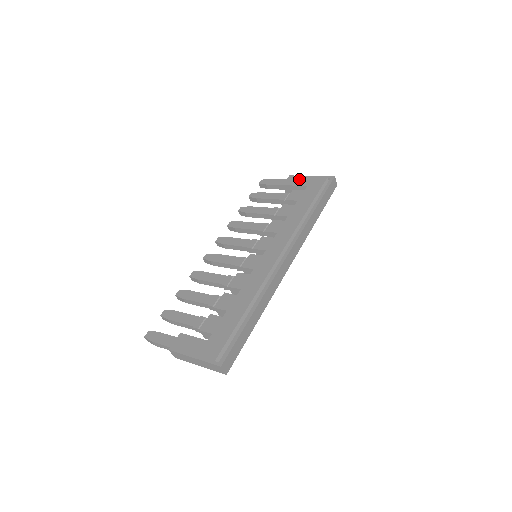
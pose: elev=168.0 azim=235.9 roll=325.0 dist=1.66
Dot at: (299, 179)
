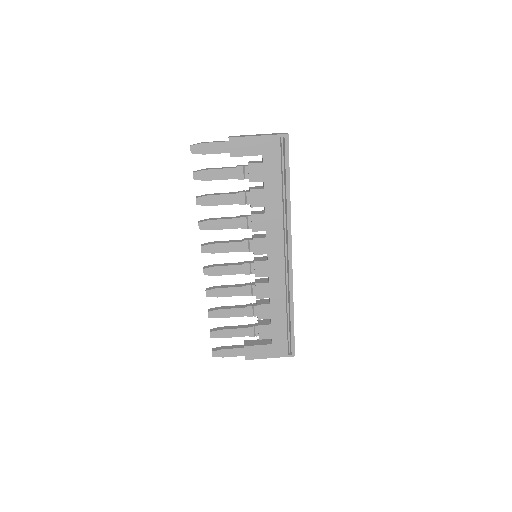
Dot at: (246, 144)
